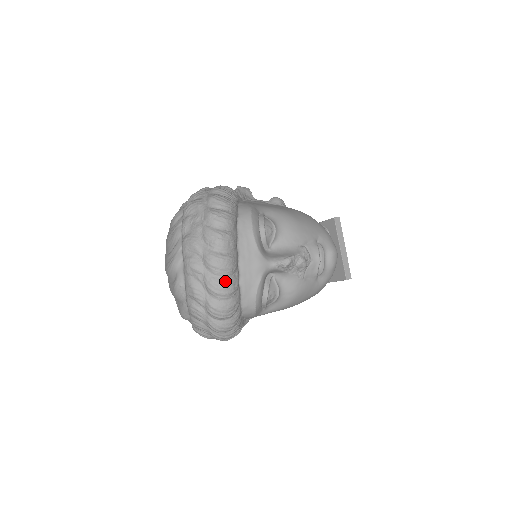
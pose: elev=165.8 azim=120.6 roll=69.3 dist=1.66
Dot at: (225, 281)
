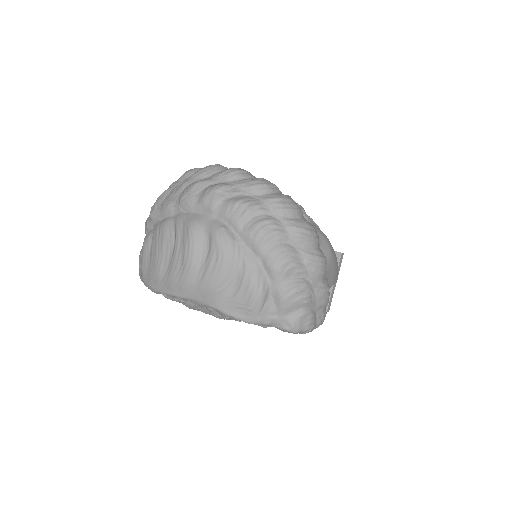
Dot at: occluded
